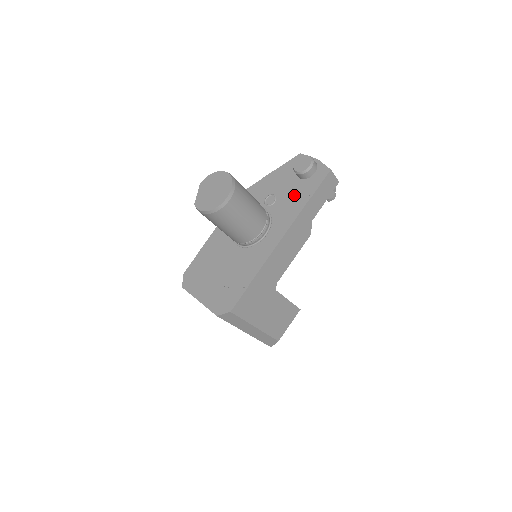
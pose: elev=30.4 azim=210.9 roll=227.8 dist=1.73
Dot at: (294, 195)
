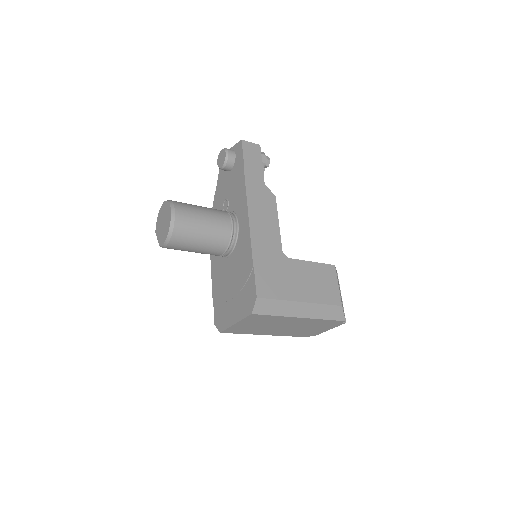
Dot at: (235, 182)
